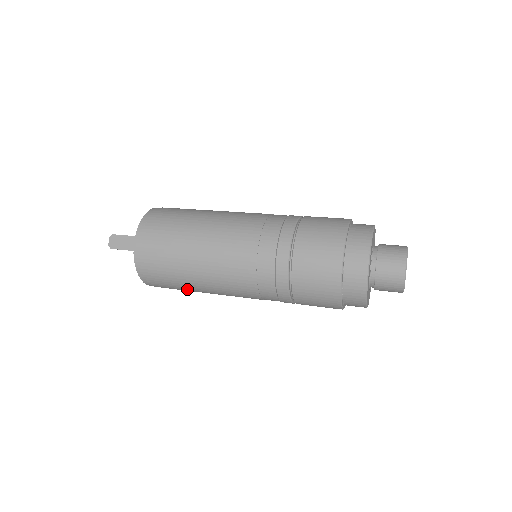
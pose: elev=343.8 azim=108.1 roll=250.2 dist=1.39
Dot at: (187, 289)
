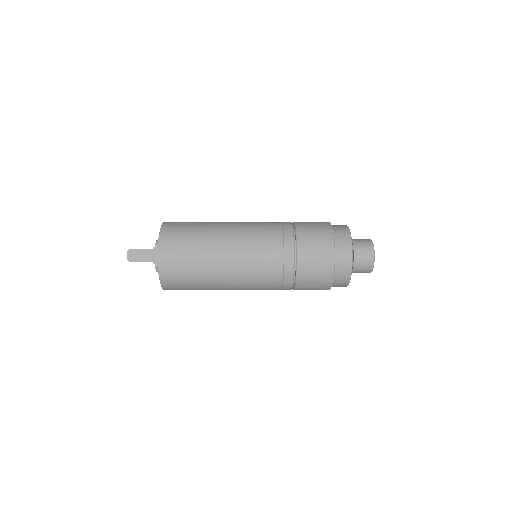
Dot at: (202, 289)
